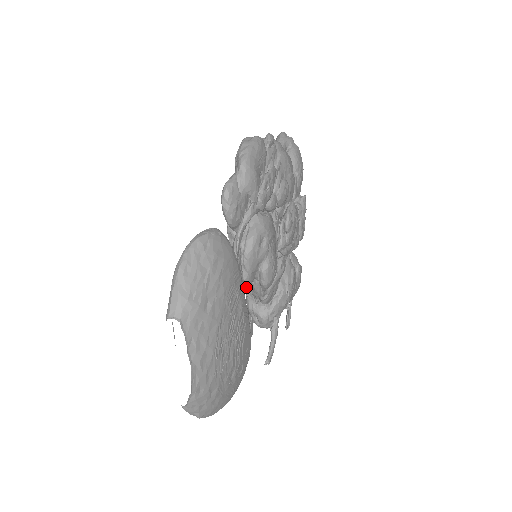
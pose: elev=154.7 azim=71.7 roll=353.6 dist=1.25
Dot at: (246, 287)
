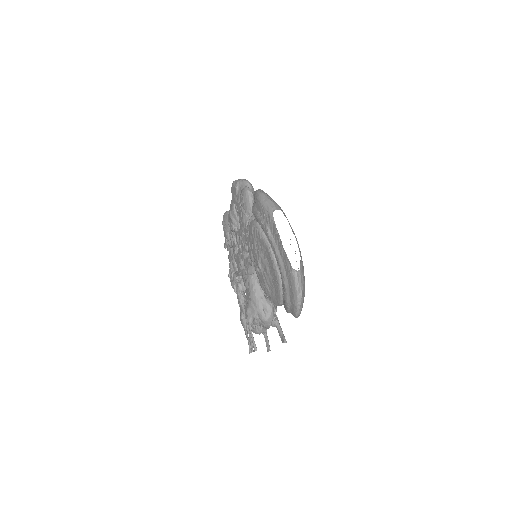
Dot at: (254, 283)
